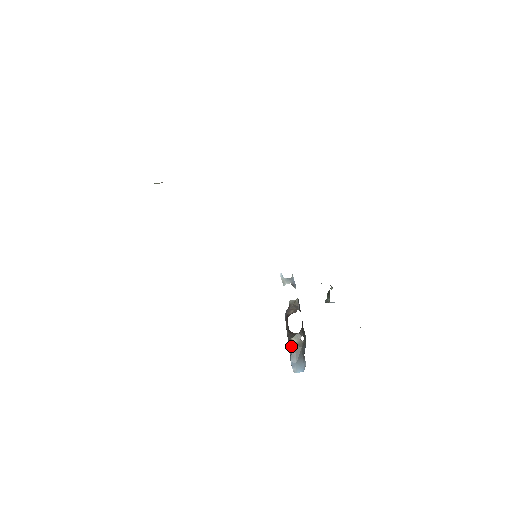
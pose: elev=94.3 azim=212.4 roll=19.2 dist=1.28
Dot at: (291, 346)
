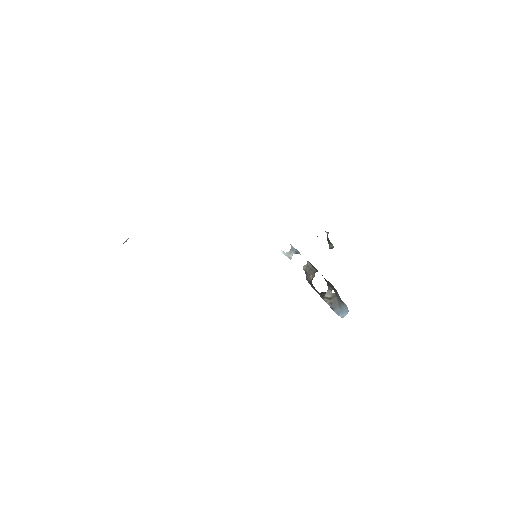
Dot at: (328, 301)
